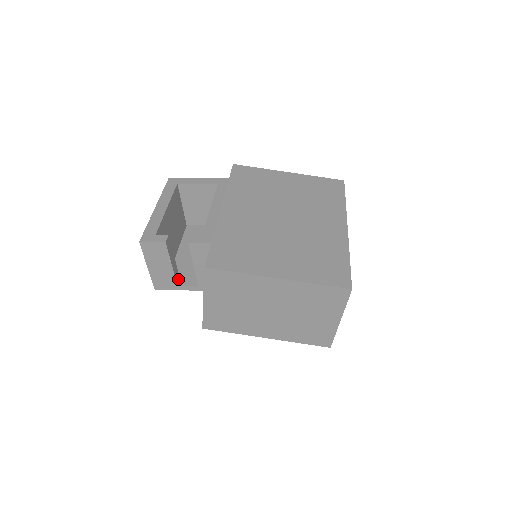
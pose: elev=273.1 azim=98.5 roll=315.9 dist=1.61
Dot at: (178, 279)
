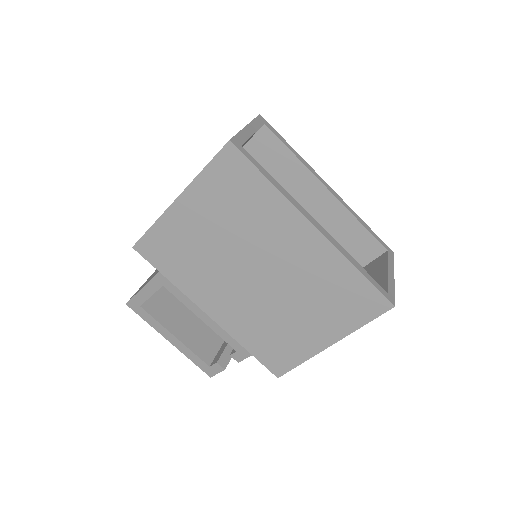
Dot at: occluded
